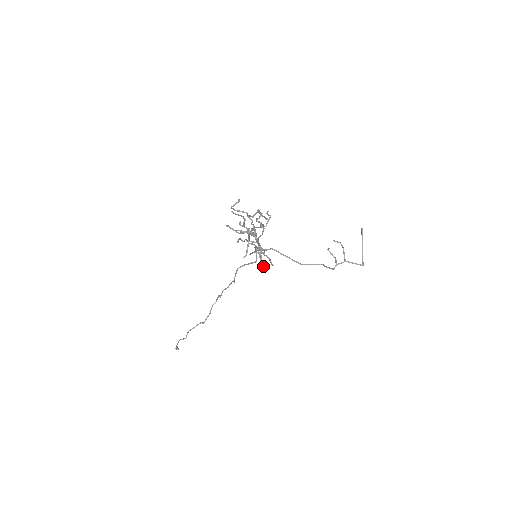
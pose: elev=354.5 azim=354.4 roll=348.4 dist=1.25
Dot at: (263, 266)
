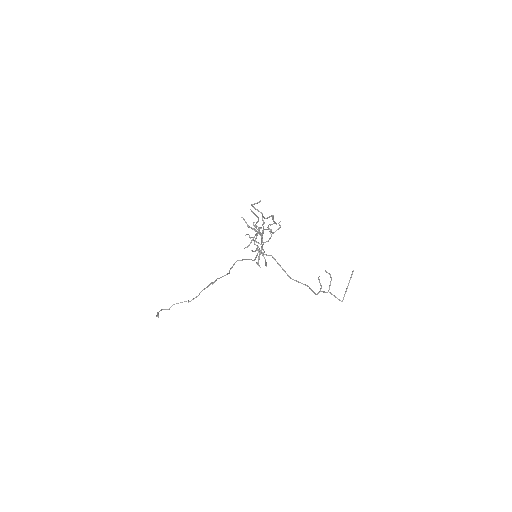
Dot at: (258, 263)
